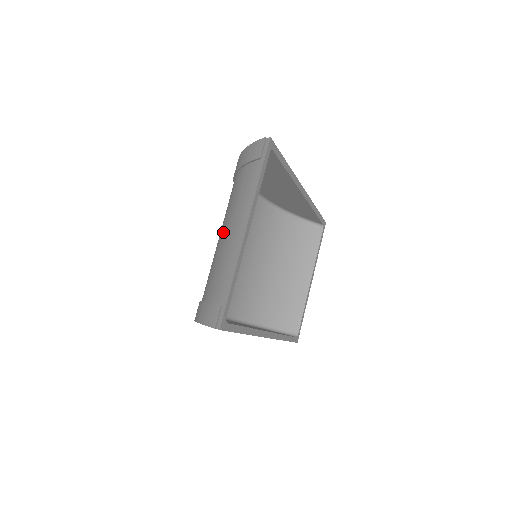
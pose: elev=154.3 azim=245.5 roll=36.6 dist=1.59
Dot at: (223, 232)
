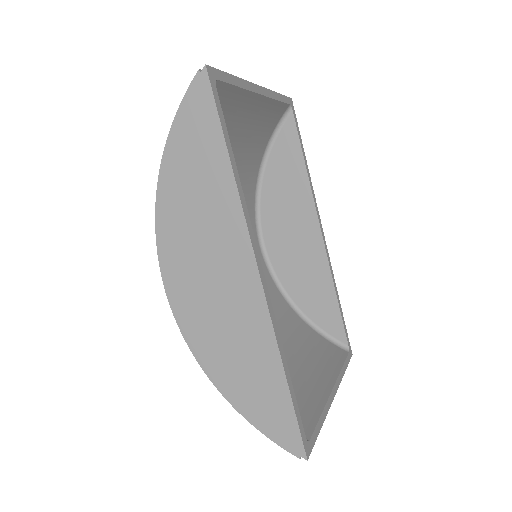
Dot at: occluded
